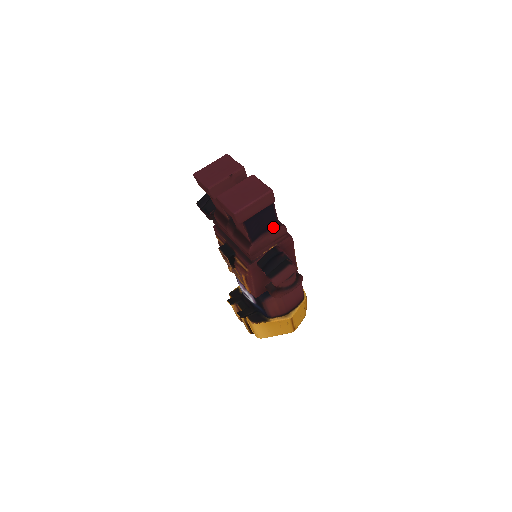
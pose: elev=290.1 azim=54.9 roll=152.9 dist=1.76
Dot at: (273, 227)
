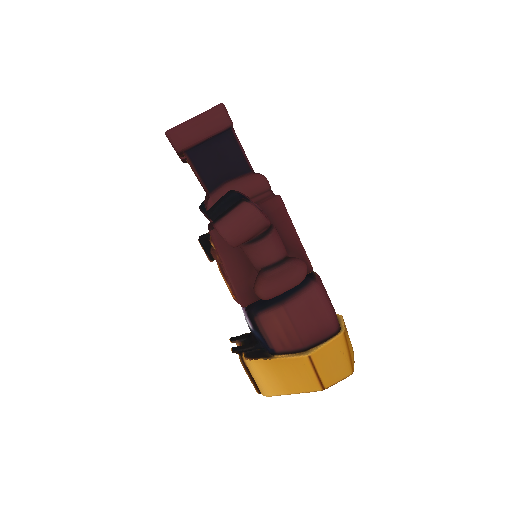
Dot at: (243, 174)
